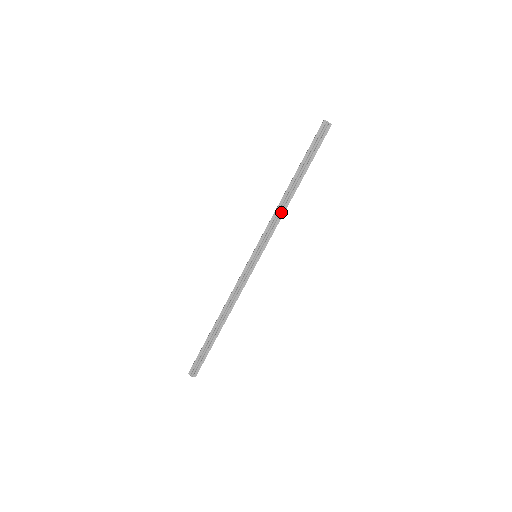
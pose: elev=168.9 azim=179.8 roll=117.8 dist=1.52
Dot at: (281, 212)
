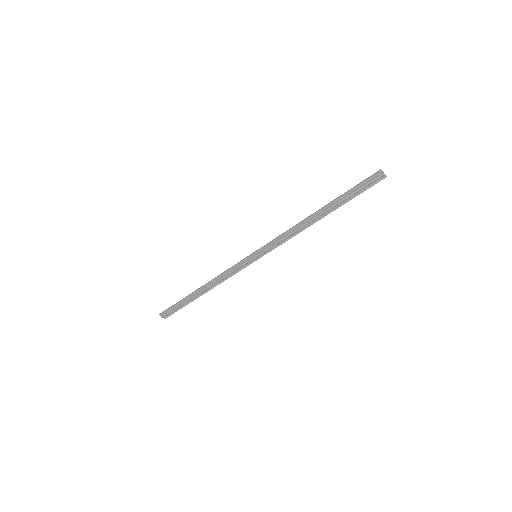
Dot at: (296, 231)
